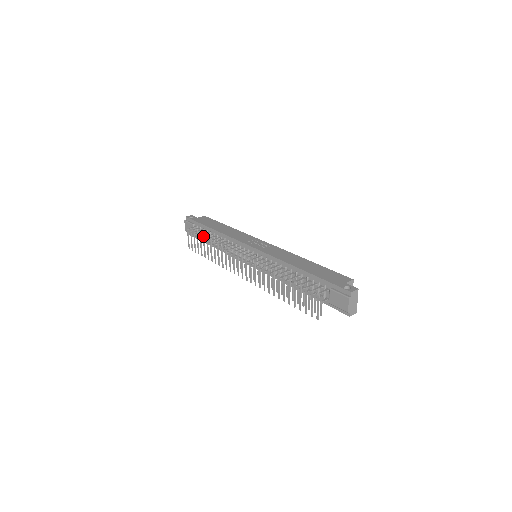
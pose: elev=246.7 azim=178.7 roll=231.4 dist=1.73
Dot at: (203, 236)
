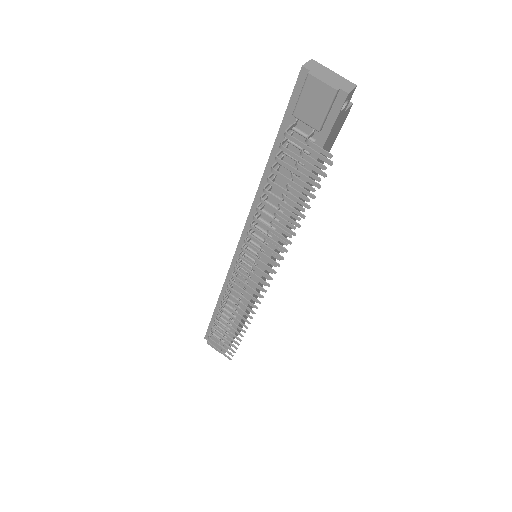
Dot at: occluded
